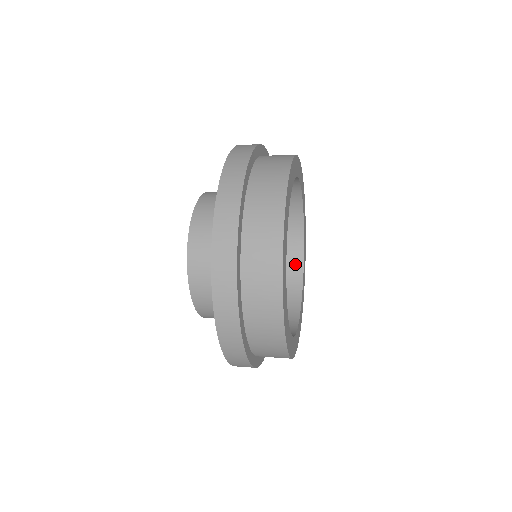
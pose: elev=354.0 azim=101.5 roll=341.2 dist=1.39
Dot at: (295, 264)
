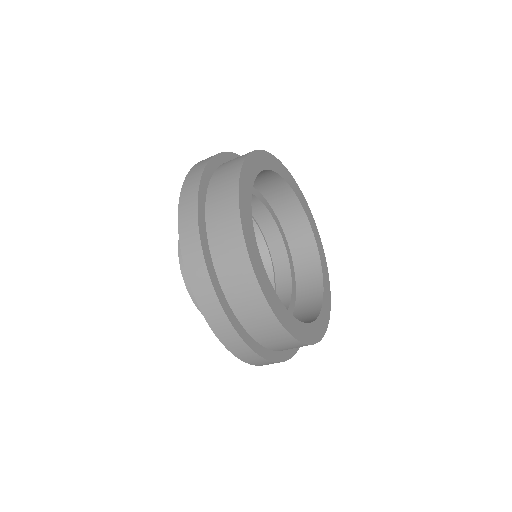
Dot at: (313, 267)
